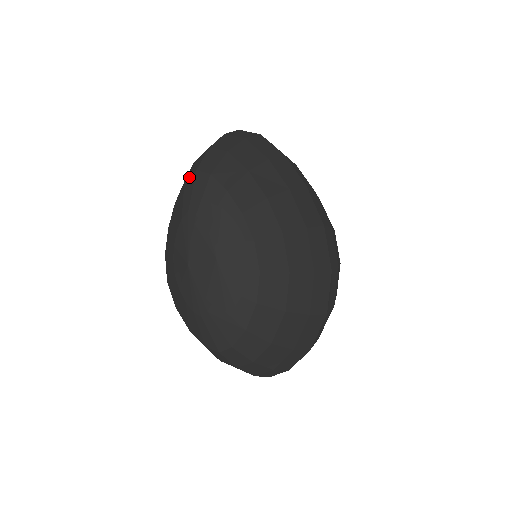
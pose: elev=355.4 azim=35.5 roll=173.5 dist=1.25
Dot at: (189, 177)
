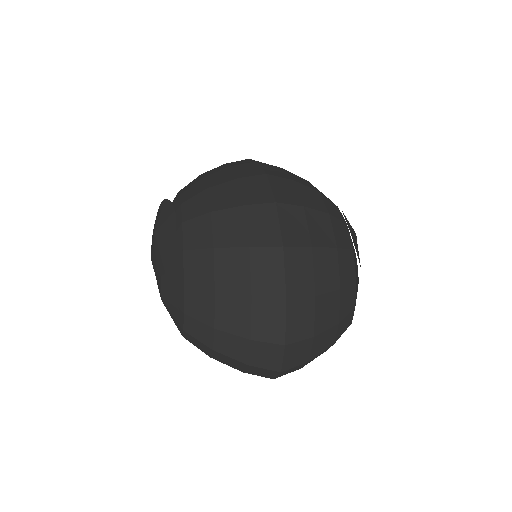
Dot at: occluded
